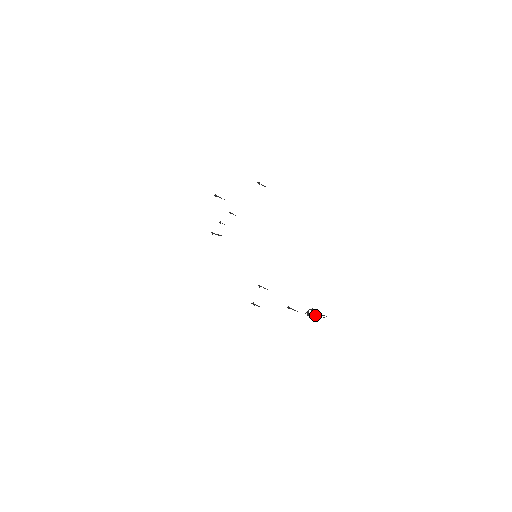
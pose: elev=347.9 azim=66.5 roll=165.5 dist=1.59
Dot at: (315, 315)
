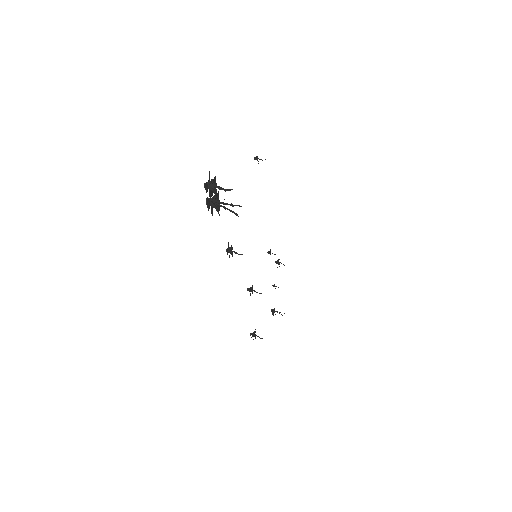
Dot at: (224, 203)
